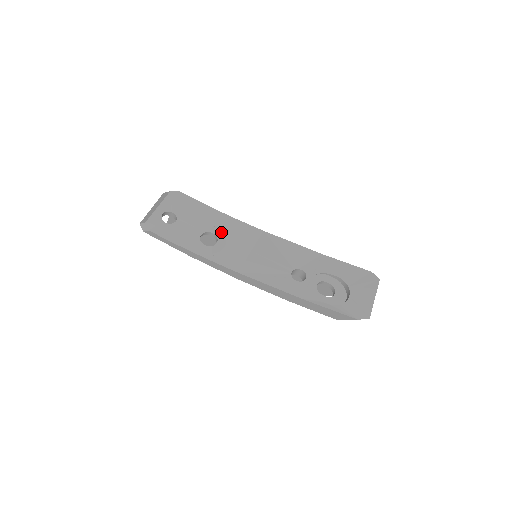
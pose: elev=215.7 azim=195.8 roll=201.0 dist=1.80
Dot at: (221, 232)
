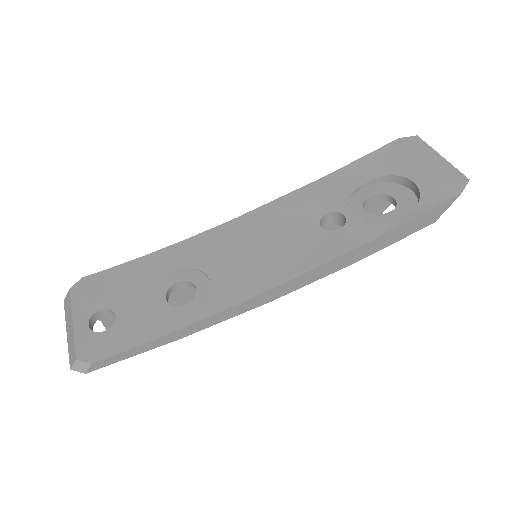
Dot at: (186, 271)
